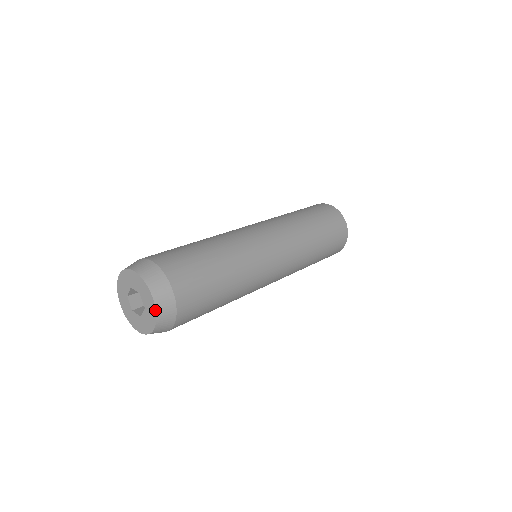
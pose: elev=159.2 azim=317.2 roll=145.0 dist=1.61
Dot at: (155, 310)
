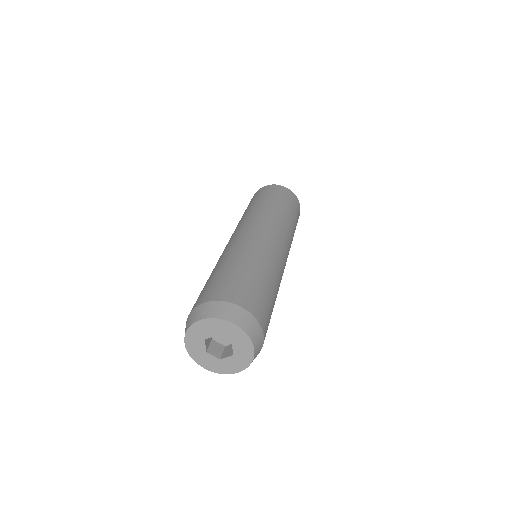
Dot at: (244, 332)
